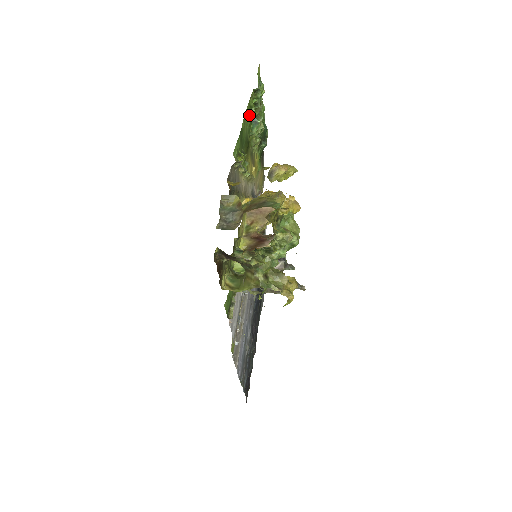
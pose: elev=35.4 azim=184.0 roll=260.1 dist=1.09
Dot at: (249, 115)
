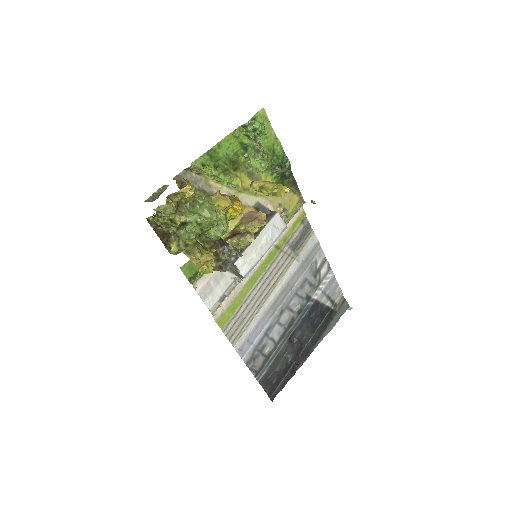
Dot at: (235, 143)
